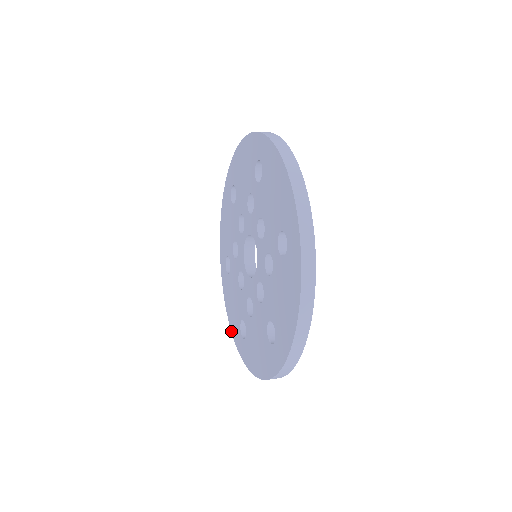
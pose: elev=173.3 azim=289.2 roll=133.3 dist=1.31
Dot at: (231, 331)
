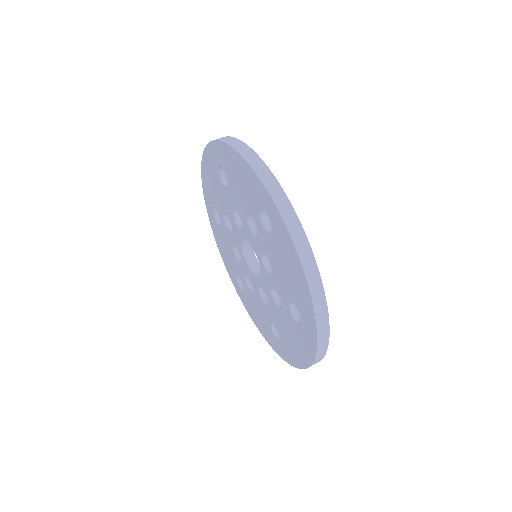
Dot at: (224, 263)
